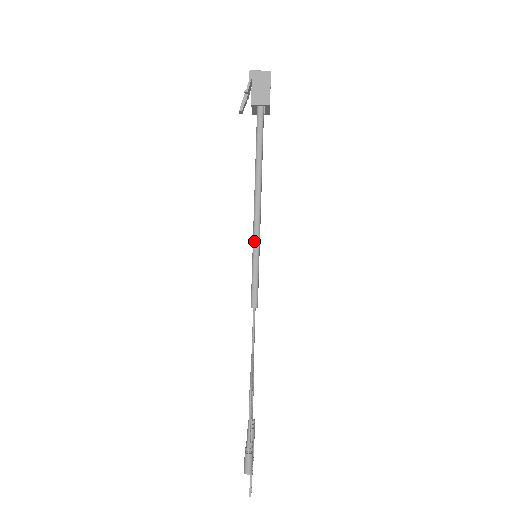
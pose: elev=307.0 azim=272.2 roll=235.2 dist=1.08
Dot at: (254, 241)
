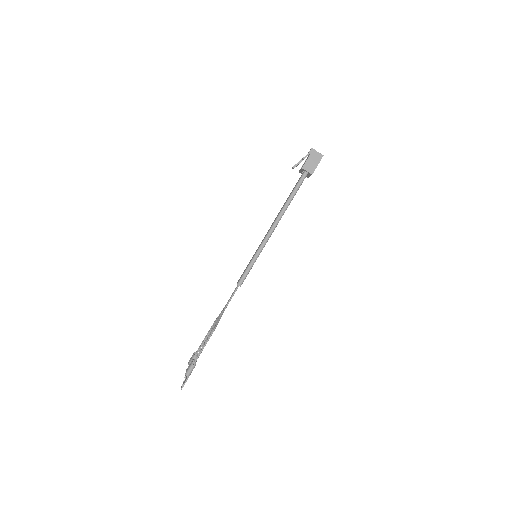
Dot at: (260, 247)
